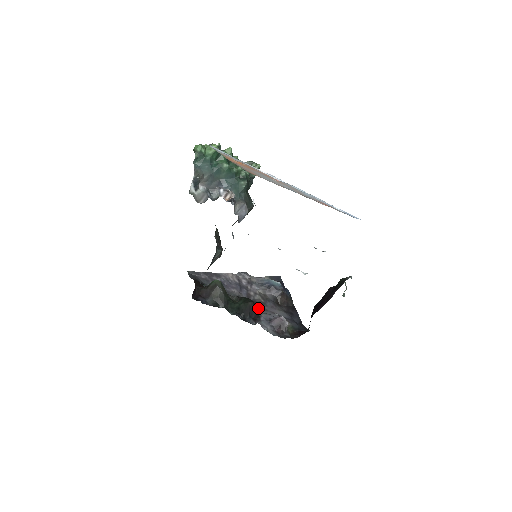
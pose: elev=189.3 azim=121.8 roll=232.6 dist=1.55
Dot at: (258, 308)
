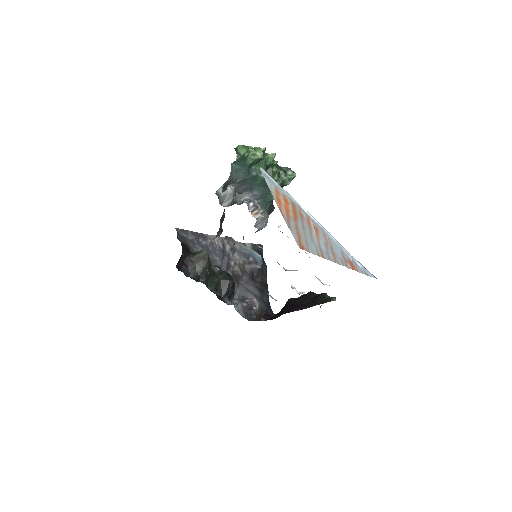
Dot at: occluded
